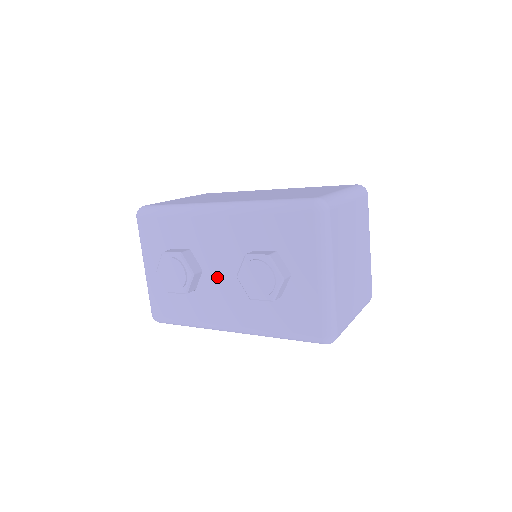
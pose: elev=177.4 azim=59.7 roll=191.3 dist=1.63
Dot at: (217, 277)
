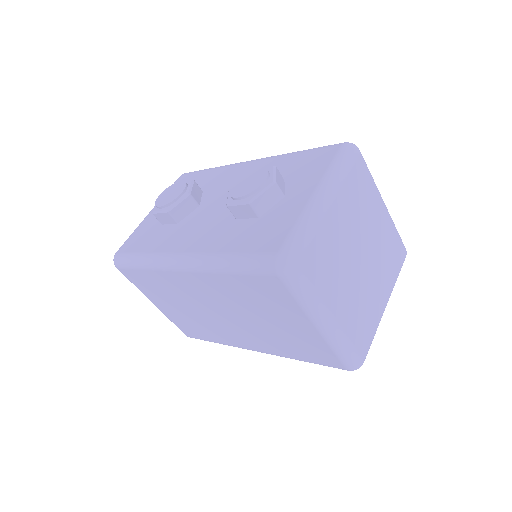
Dot at: (208, 209)
